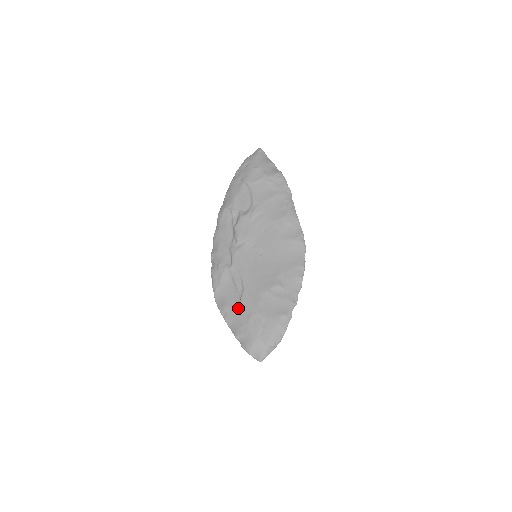
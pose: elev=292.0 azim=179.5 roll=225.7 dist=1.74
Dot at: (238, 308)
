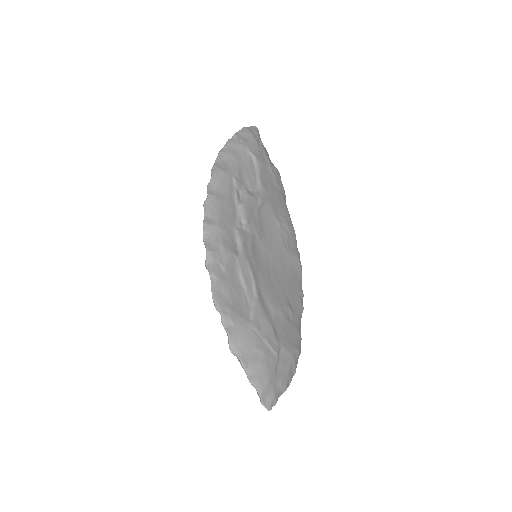
Dot at: (251, 321)
